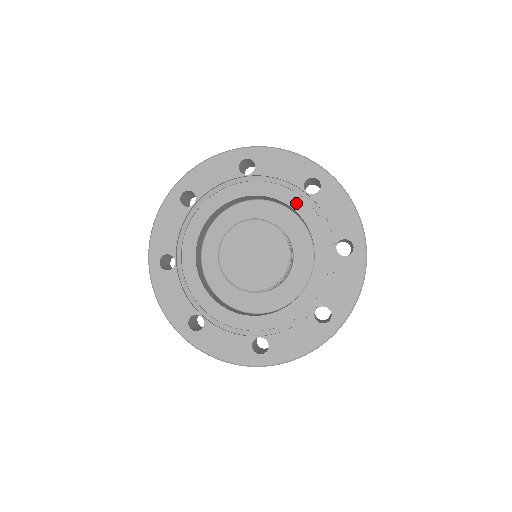
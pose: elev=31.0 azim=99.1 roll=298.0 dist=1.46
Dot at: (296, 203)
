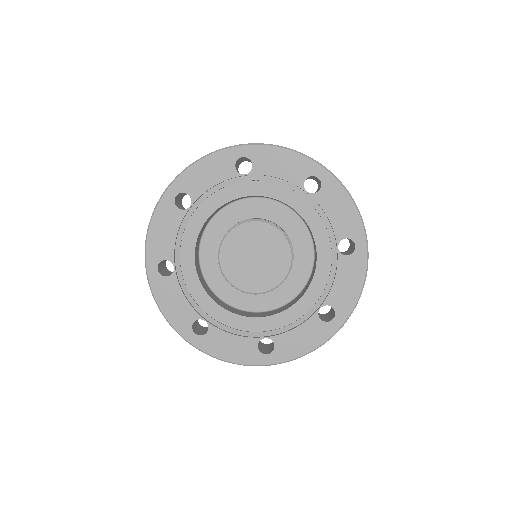
Dot at: (296, 203)
